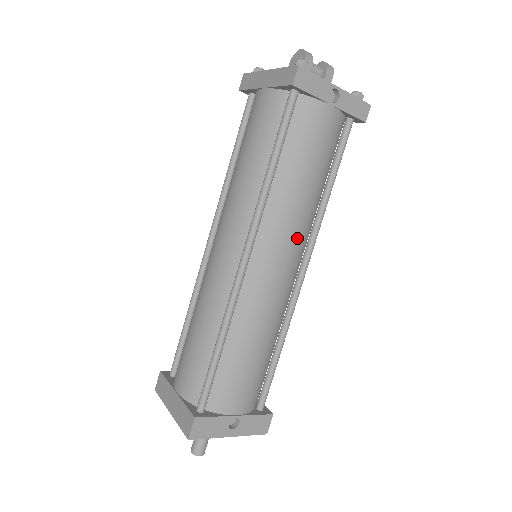
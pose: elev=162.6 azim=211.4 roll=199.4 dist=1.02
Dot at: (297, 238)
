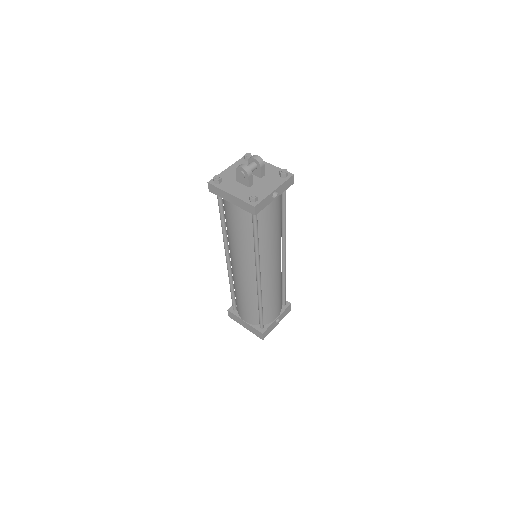
Dot at: (278, 252)
